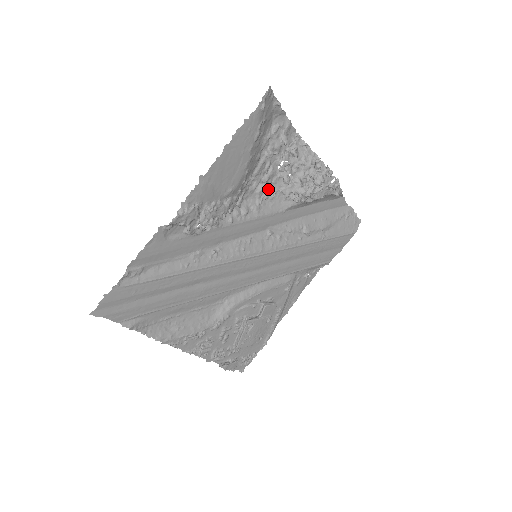
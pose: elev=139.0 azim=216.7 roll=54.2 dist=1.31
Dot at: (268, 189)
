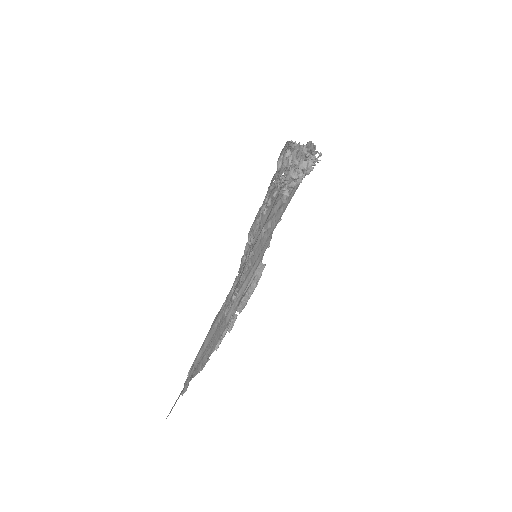
Dot at: (265, 204)
